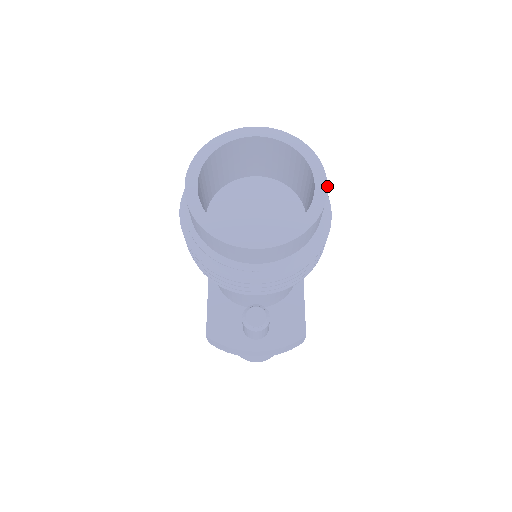
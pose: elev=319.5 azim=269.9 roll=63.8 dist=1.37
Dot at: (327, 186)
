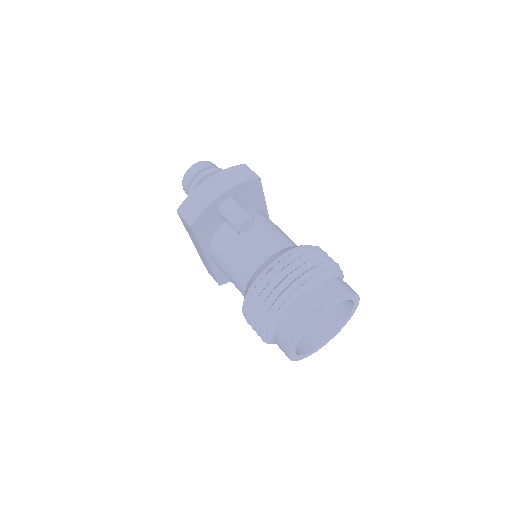
Dot at: occluded
